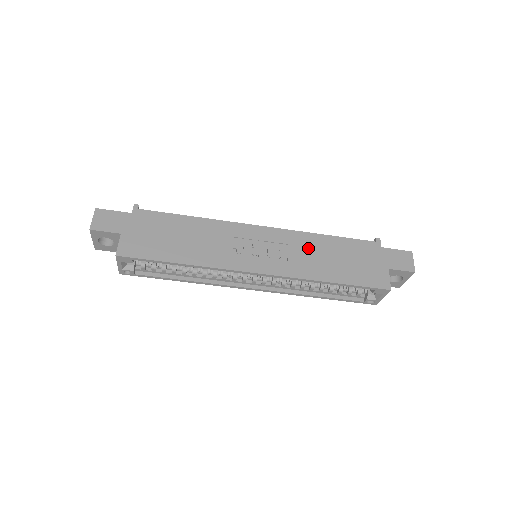
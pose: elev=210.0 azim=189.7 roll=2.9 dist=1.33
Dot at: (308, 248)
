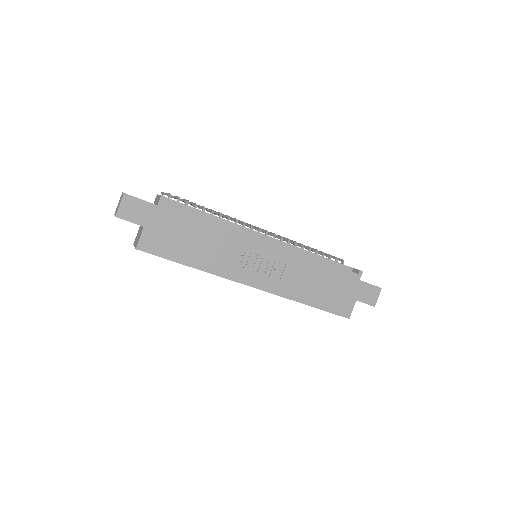
Dot at: (301, 270)
